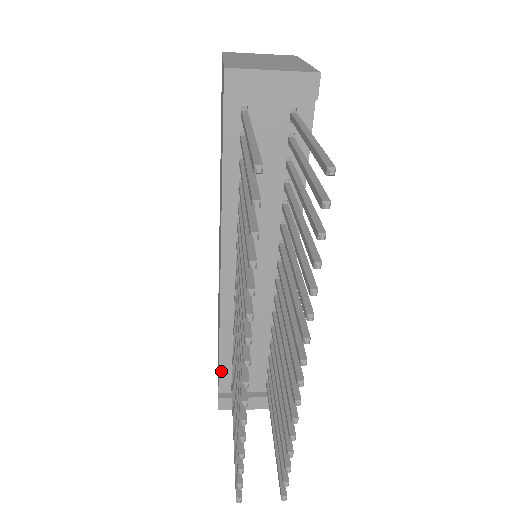
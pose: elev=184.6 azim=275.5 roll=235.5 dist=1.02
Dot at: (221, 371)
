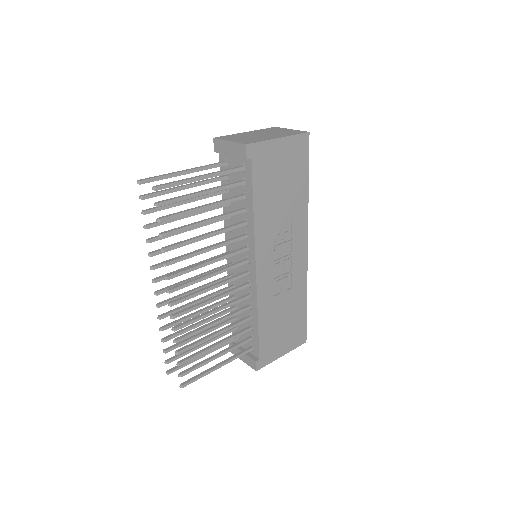
Dot at: occluded
